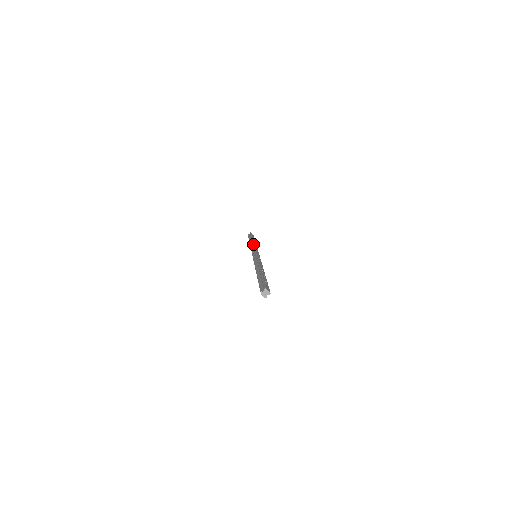
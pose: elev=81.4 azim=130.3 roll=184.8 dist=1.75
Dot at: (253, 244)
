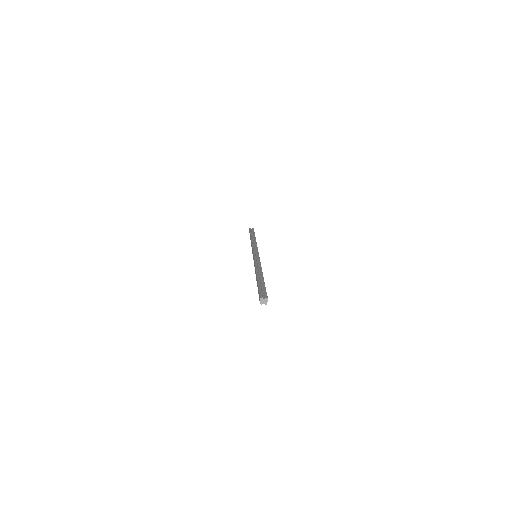
Dot at: (256, 243)
